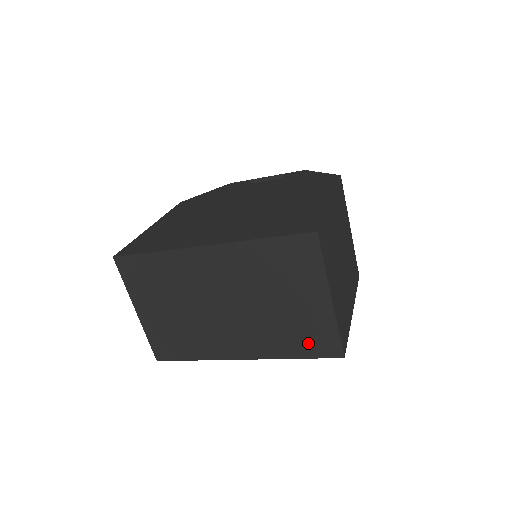
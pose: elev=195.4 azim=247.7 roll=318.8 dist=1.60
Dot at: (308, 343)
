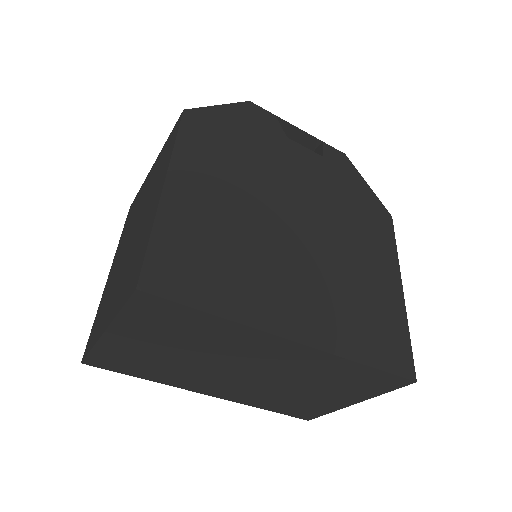
Dot at: (291, 409)
